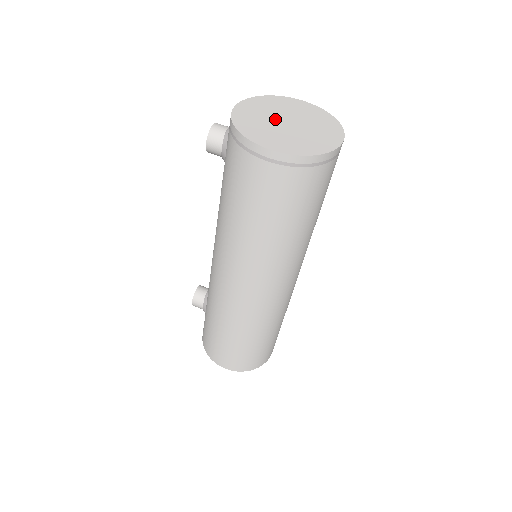
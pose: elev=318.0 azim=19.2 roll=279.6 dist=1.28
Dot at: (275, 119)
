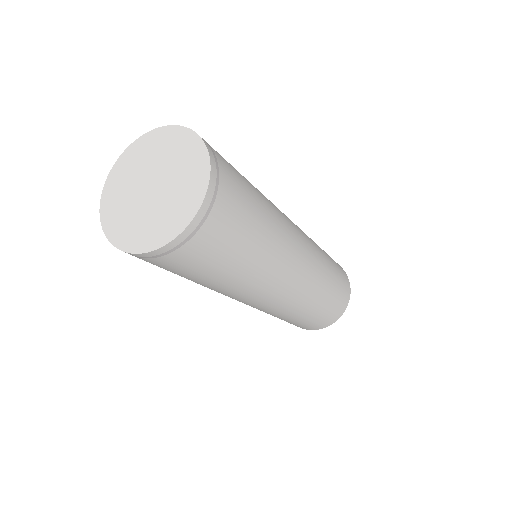
Dot at: (139, 188)
